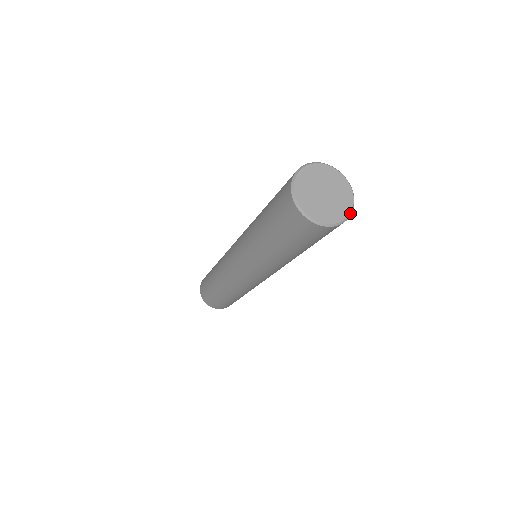
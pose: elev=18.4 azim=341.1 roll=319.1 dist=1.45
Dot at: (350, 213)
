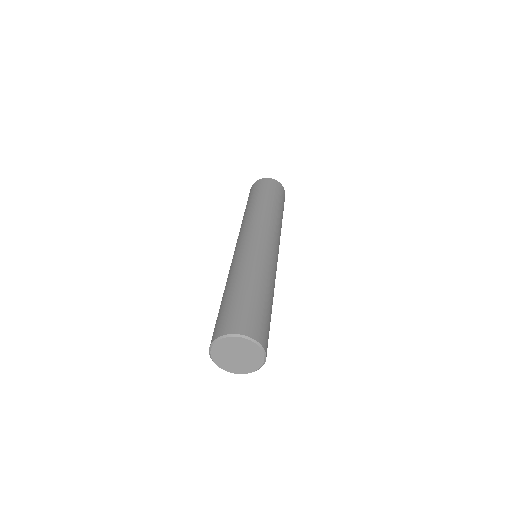
Dot at: (264, 356)
